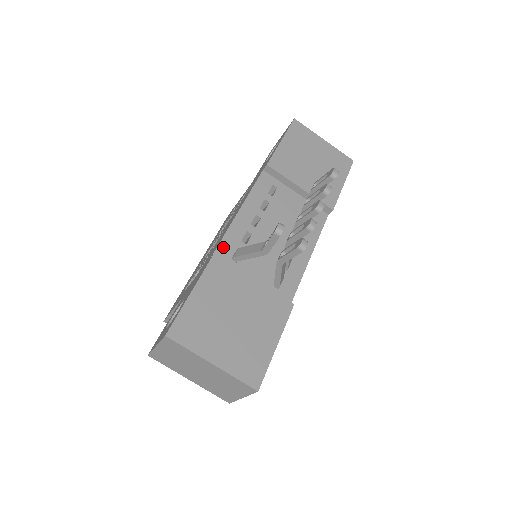
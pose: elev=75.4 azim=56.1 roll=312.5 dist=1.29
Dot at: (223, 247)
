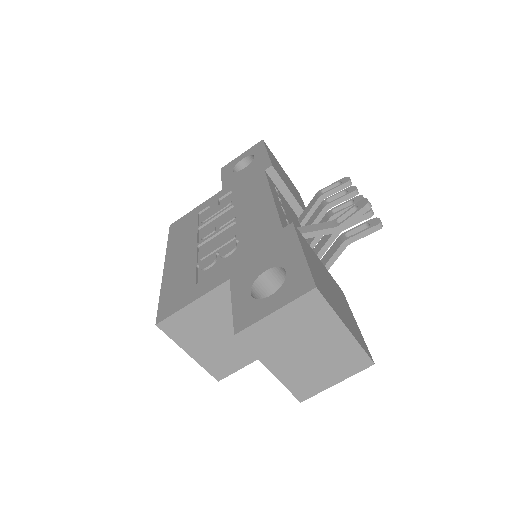
Dot at: (283, 223)
